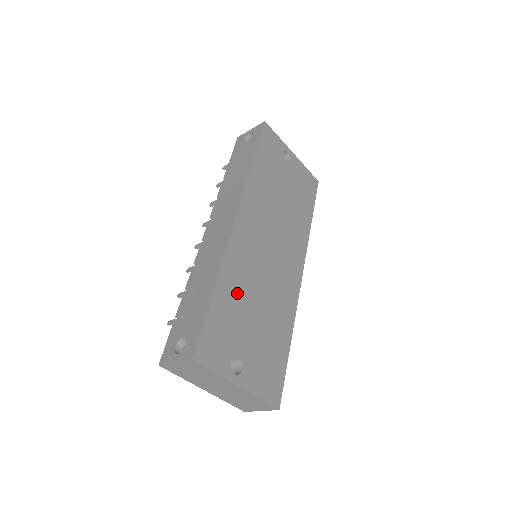
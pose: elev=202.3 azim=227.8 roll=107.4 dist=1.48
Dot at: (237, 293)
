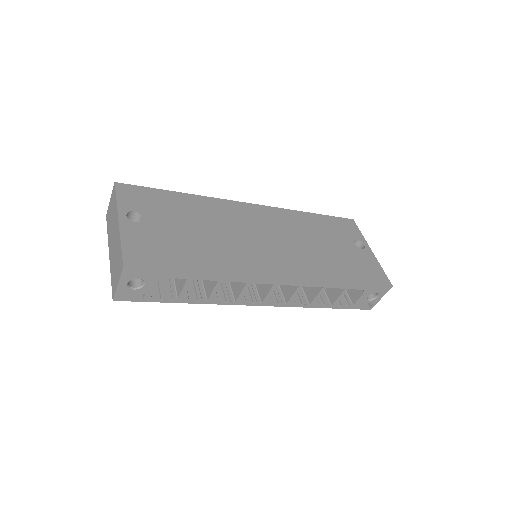
Dot at: (194, 211)
